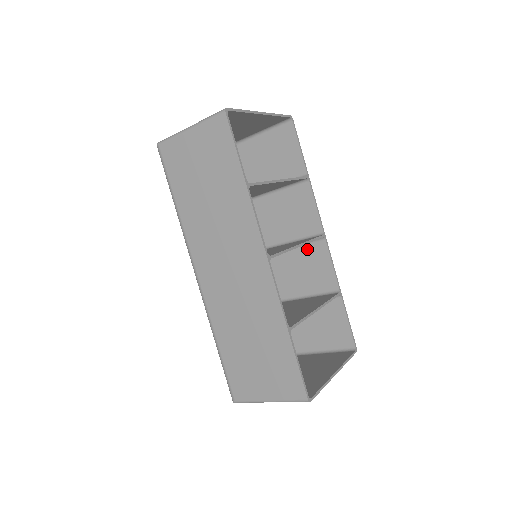
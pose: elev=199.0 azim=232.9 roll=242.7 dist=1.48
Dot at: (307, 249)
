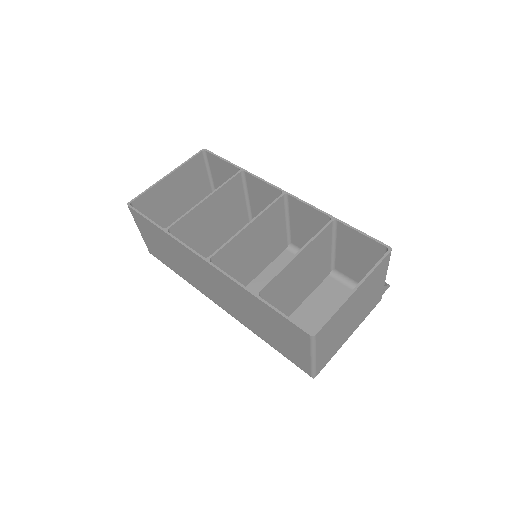
Dot at: (292, 213)
